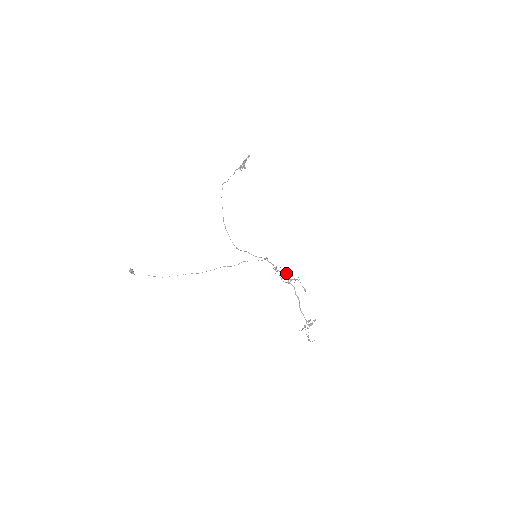
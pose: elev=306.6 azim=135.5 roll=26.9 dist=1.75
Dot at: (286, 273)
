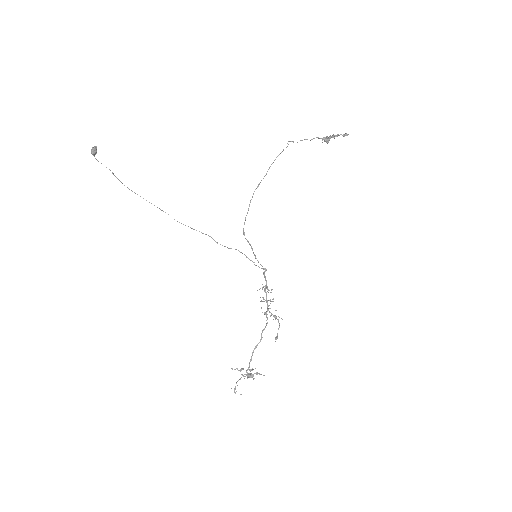
Dot at: (272, 301)
